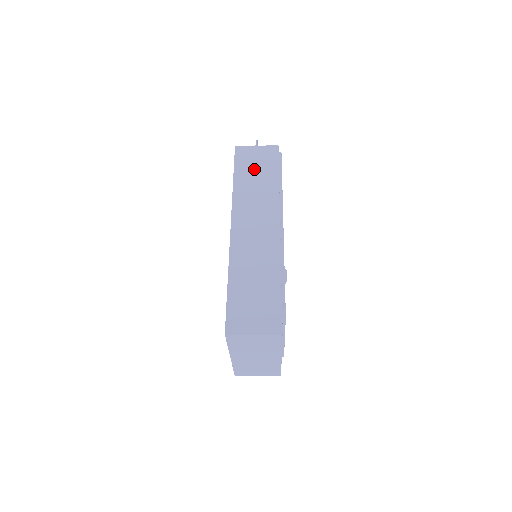
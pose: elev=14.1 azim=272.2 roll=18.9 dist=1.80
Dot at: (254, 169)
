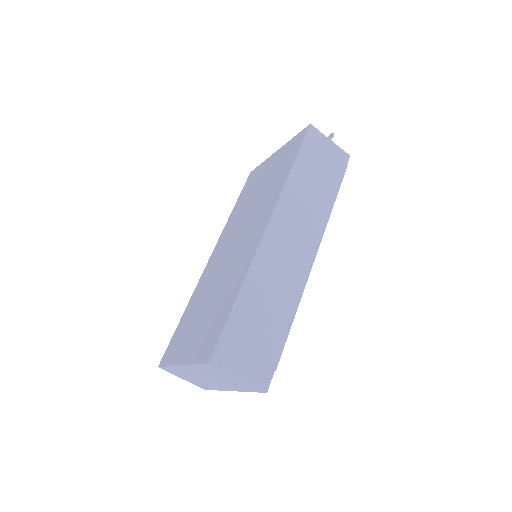
Dot at: (317, 168)
